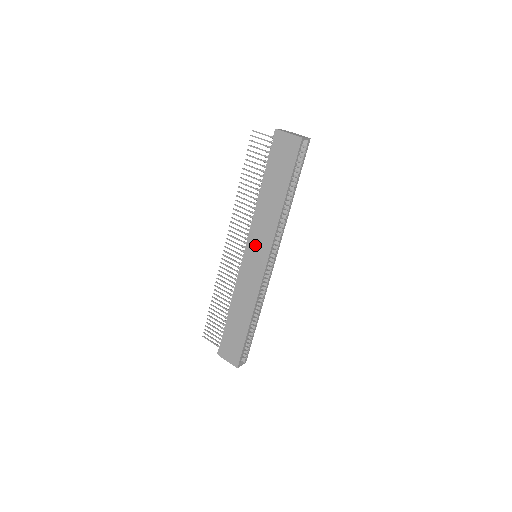
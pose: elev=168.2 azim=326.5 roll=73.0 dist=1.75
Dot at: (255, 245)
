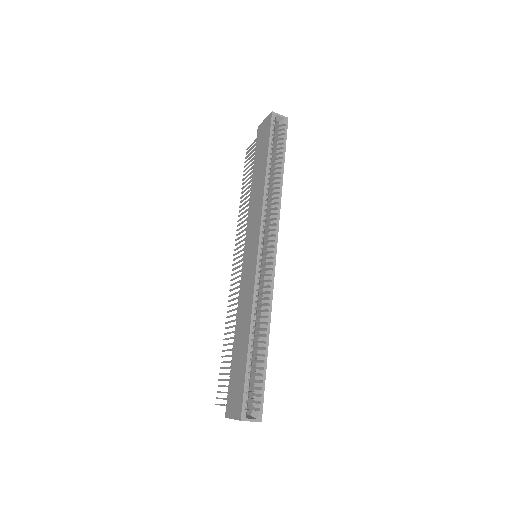
Dot at: (249, 238)
